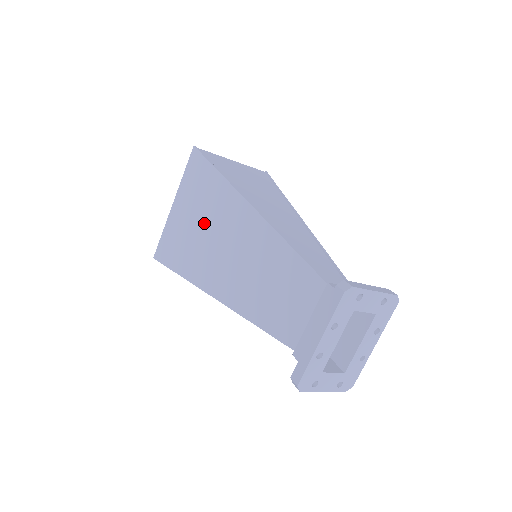
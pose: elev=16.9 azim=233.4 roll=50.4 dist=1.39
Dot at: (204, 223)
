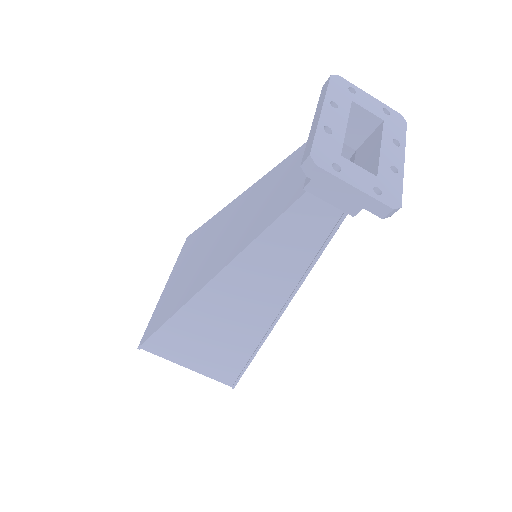
Dot at: (196, 257)
